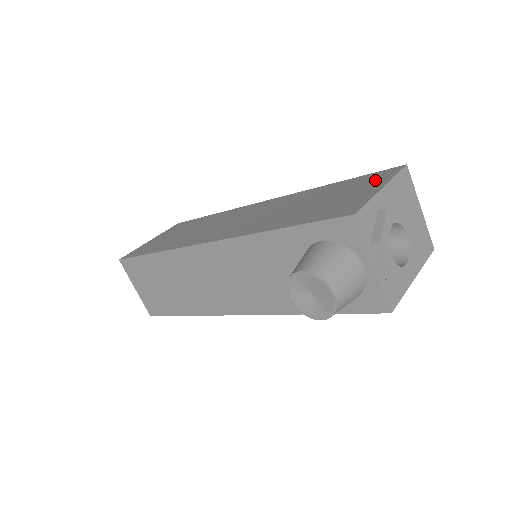
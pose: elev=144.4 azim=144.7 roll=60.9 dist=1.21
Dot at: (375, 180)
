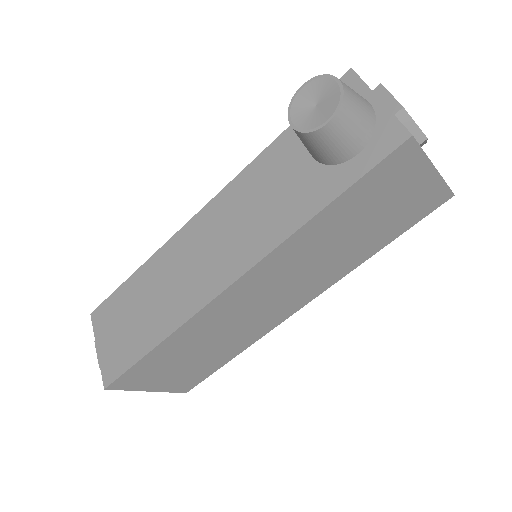
Dot at: occluded
